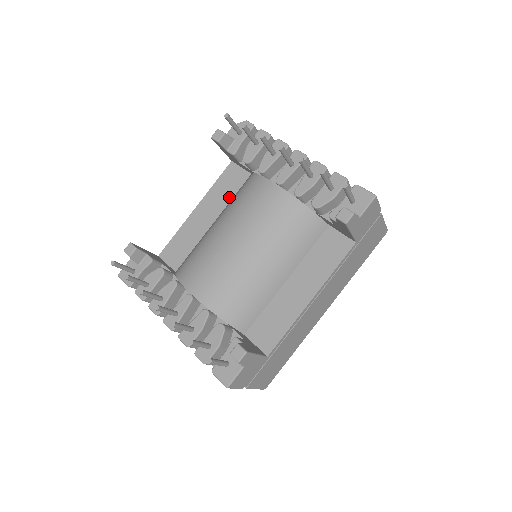
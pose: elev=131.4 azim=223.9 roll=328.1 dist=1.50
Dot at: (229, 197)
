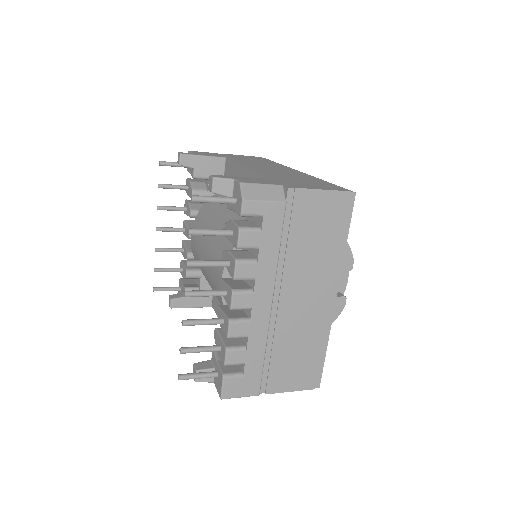
Dot at: occluded
